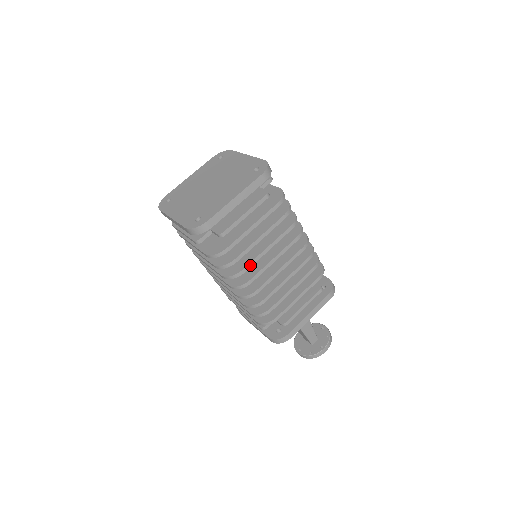
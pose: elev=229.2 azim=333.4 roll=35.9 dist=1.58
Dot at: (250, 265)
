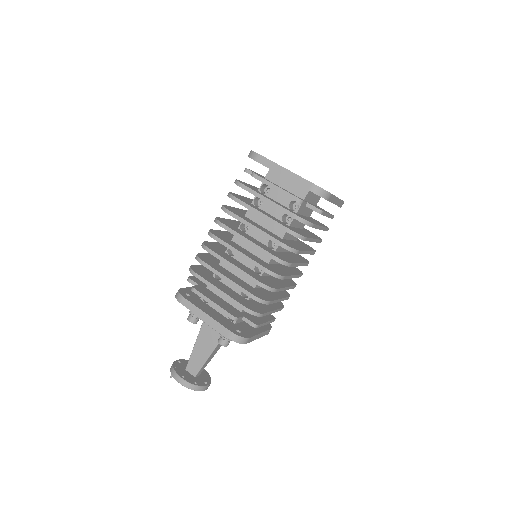
Dot at: (301, 252)
